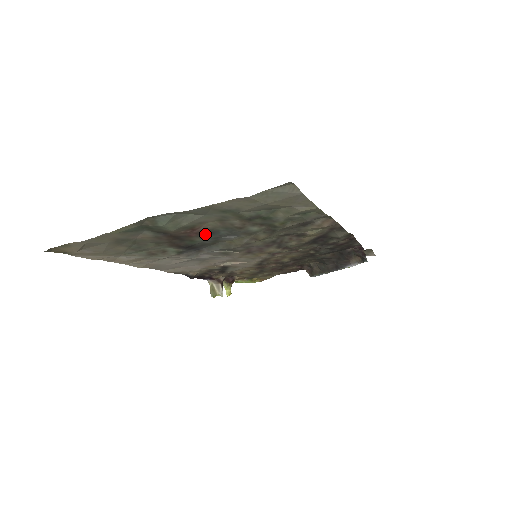
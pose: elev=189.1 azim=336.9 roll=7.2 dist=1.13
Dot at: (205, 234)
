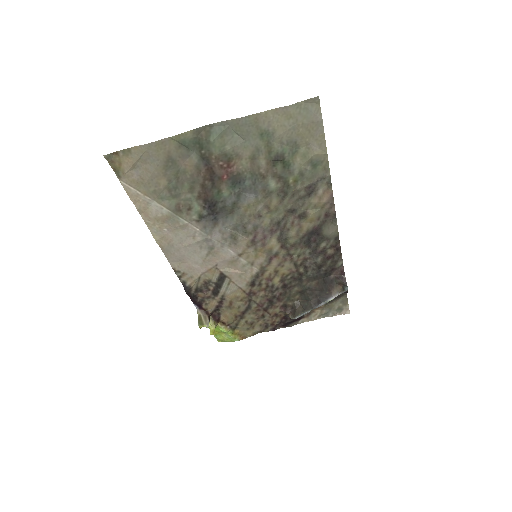
Dot at: (233, 182)
